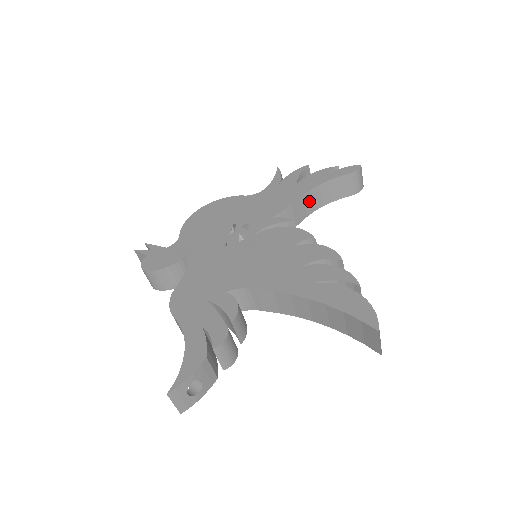
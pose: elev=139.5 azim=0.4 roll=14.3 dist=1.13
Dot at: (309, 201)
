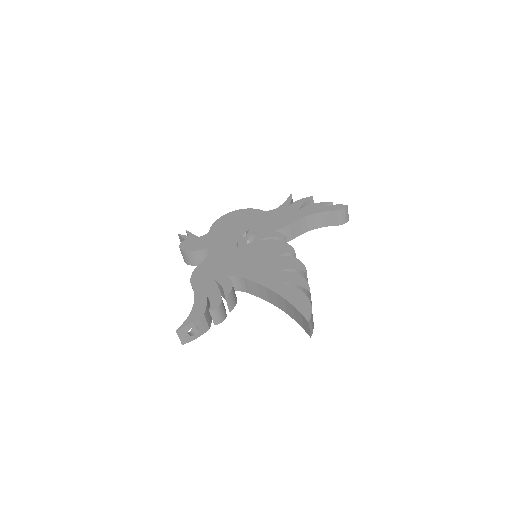
Dot at: (304, 224)
